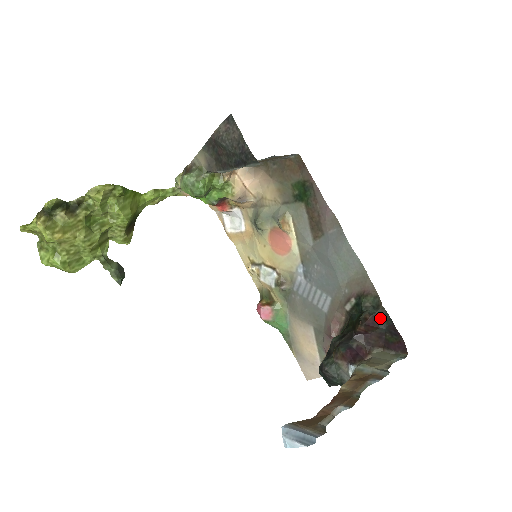
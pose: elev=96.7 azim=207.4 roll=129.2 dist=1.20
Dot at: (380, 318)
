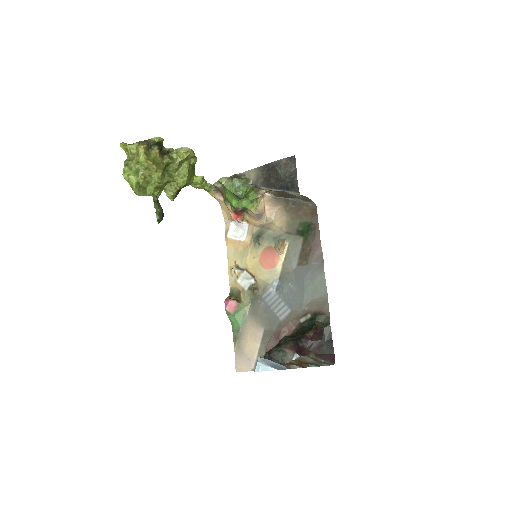
Dot at: (325, 333)
